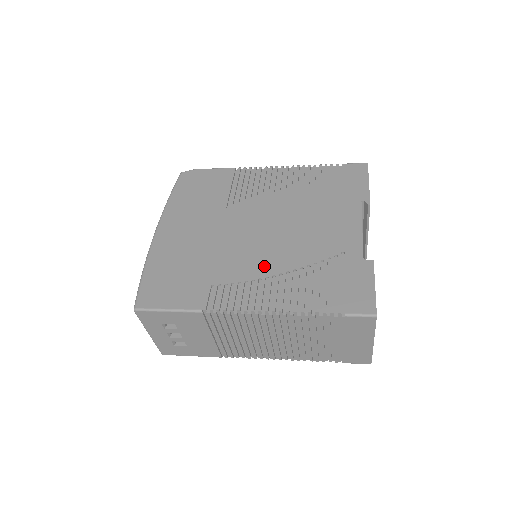
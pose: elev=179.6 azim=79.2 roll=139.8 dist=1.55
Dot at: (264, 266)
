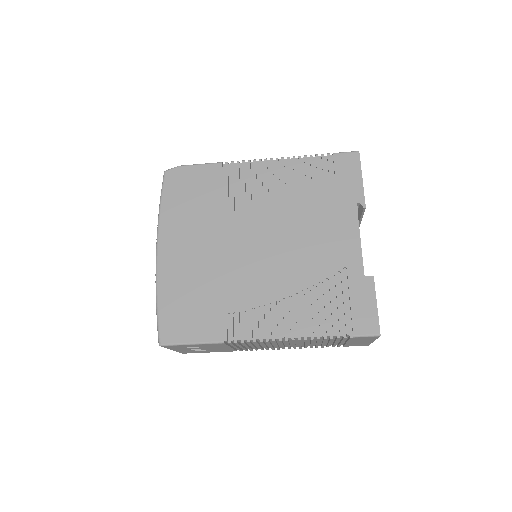
Dot at: (273, 289)
